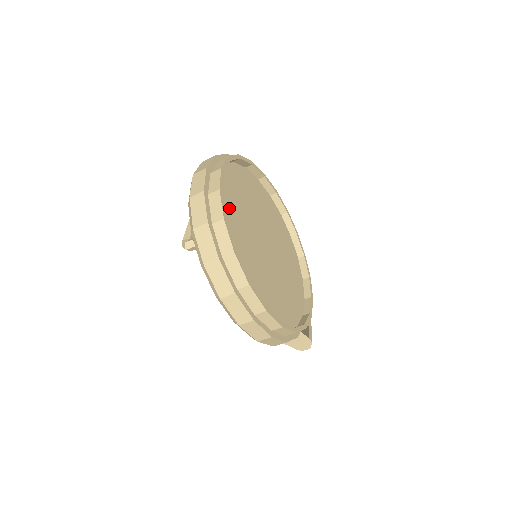
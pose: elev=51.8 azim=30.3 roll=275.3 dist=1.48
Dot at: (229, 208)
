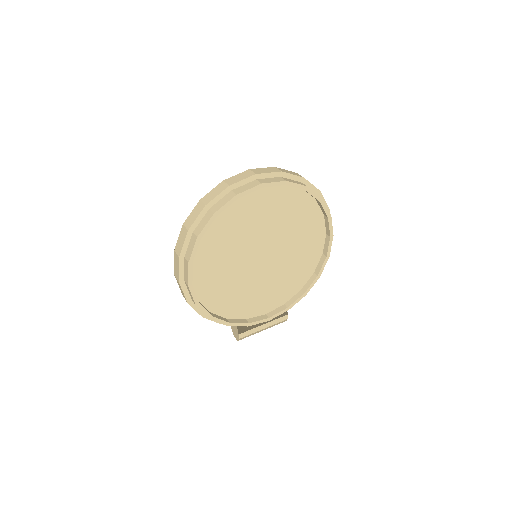
Dot at: (244, 211)
